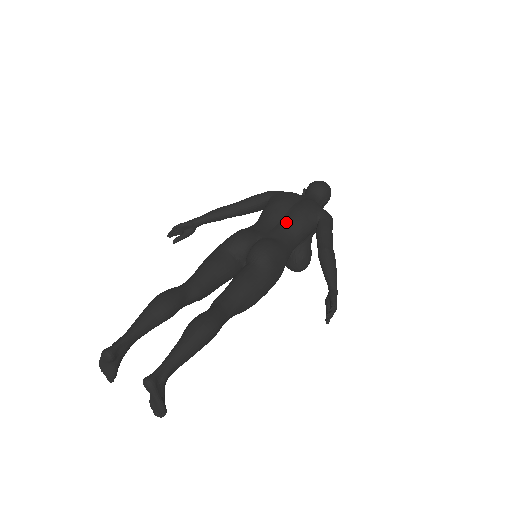
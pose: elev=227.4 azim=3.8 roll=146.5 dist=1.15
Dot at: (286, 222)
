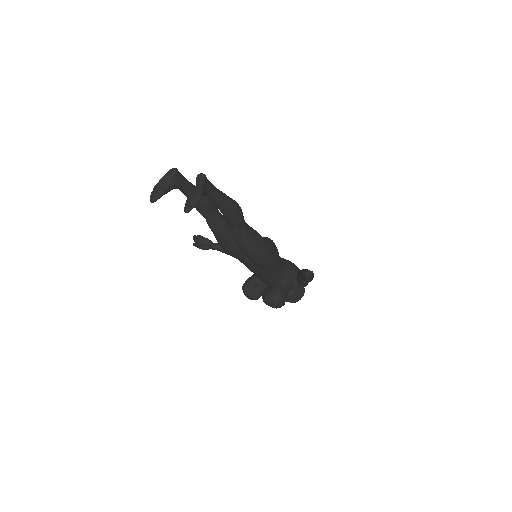
Dot at: (280, 257)
